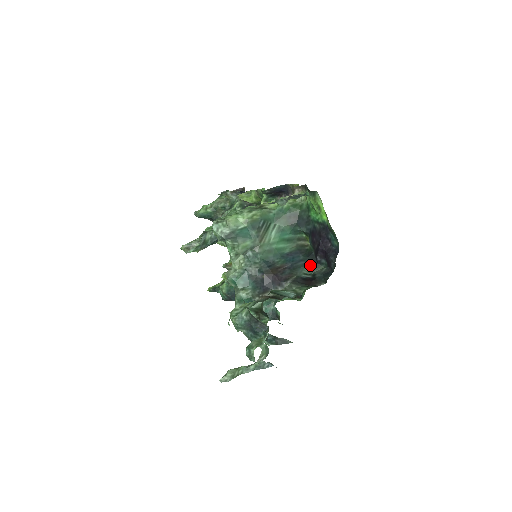
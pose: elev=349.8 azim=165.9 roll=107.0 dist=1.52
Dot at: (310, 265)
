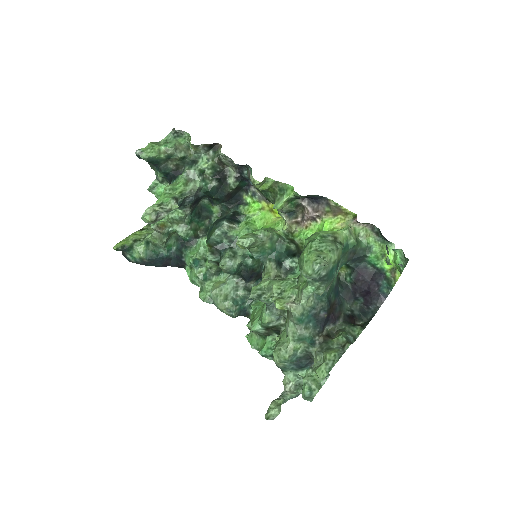
Dot at: (348, 299)
